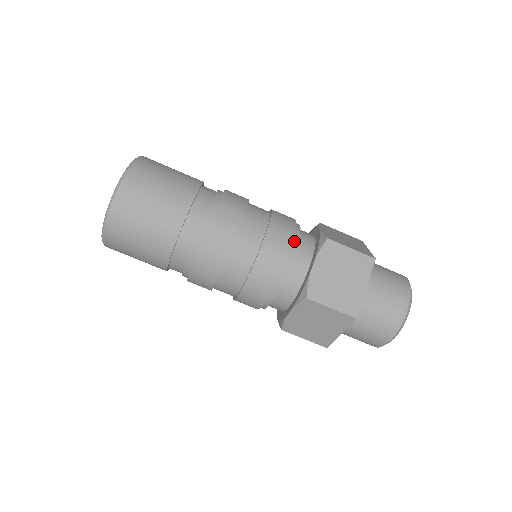
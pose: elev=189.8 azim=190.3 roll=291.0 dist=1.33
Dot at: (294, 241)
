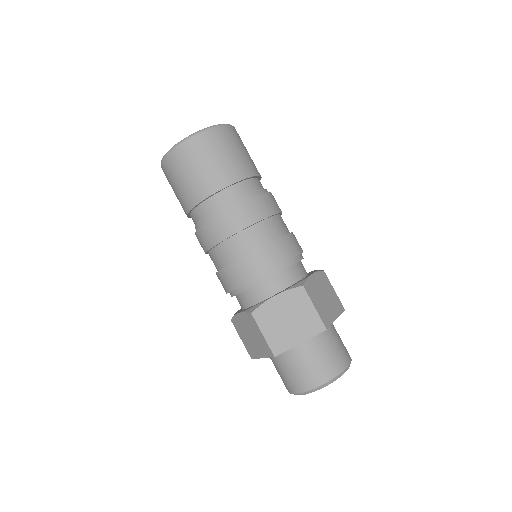
Dot at: (280, 268)
